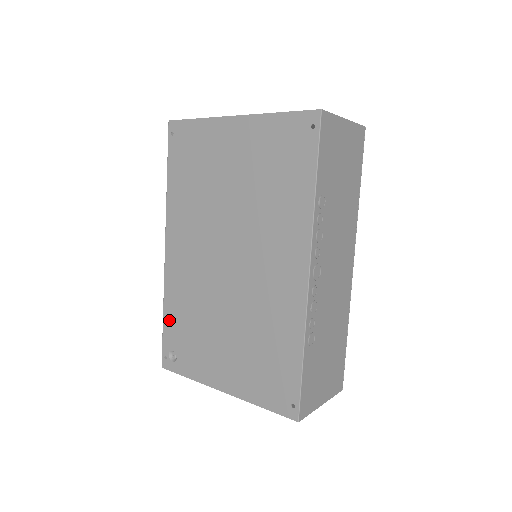
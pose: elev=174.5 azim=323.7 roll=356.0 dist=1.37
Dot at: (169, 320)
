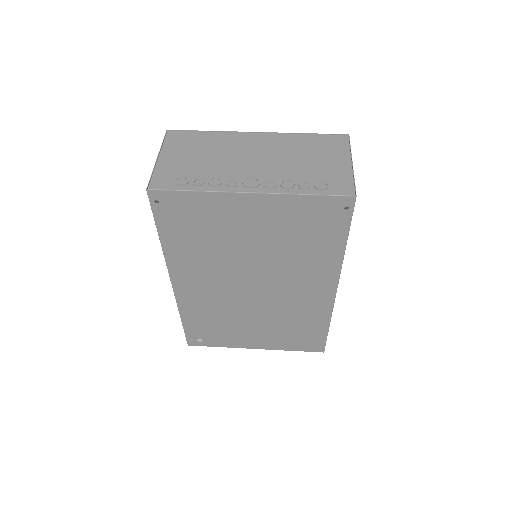
Dot at: (190, 323)
